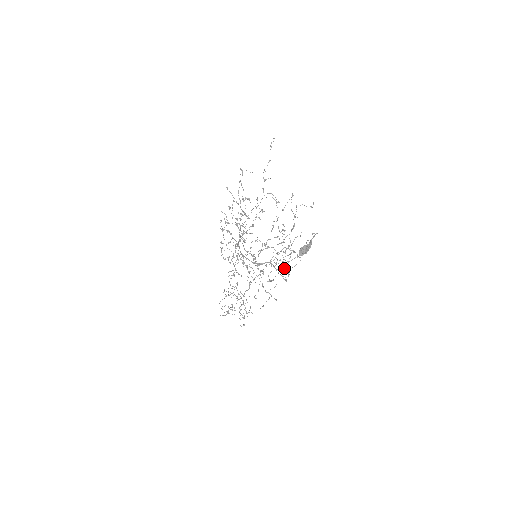
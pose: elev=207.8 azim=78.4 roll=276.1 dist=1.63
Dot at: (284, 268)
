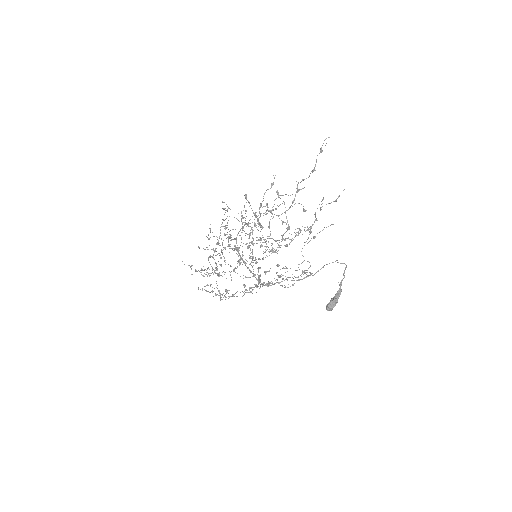
Dot at: occluded
